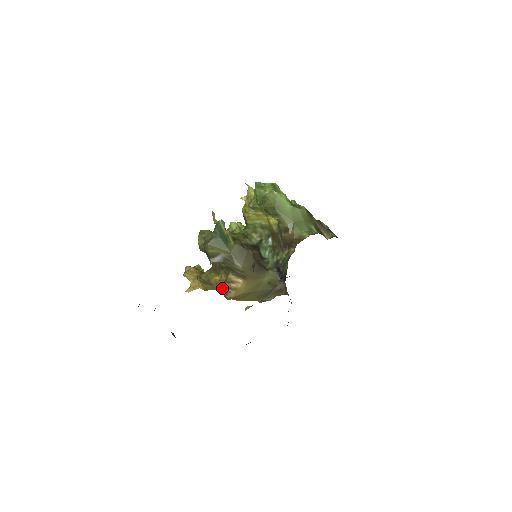
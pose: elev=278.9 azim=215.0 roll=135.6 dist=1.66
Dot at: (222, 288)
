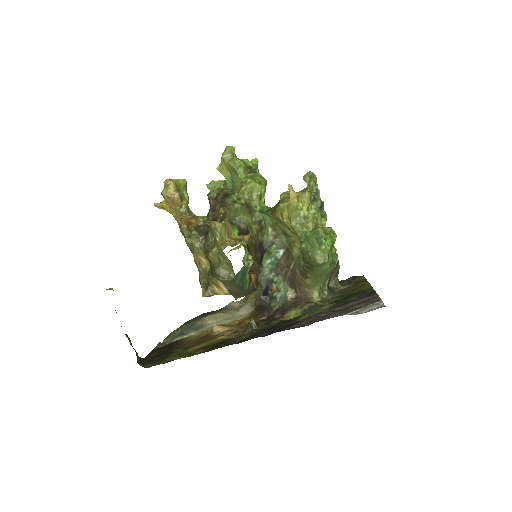
Dot at: (202, 275)
